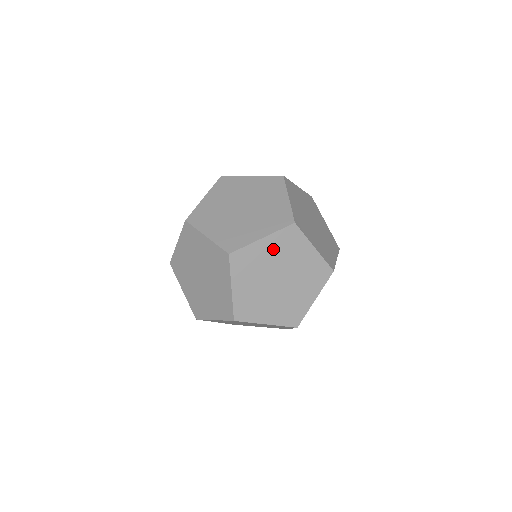
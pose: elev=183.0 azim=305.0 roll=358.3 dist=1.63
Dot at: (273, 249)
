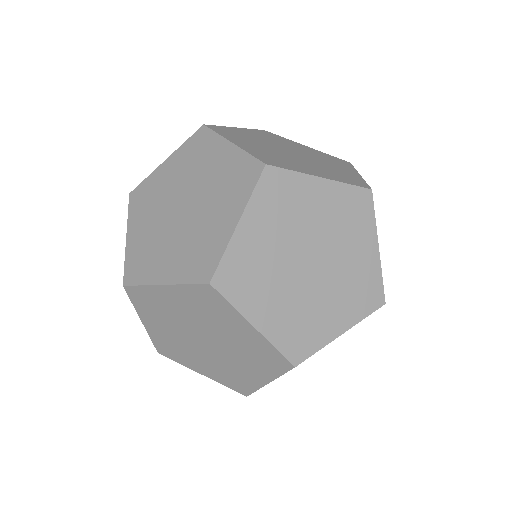
Dot at: (177, 168)
